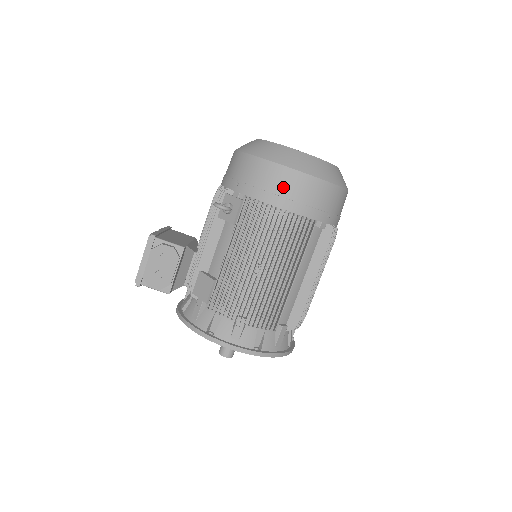
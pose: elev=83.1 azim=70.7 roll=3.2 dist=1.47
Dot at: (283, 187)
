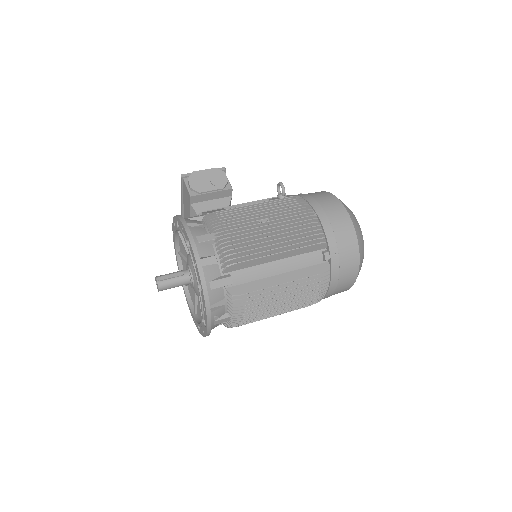
Dot at: (329, 207)
